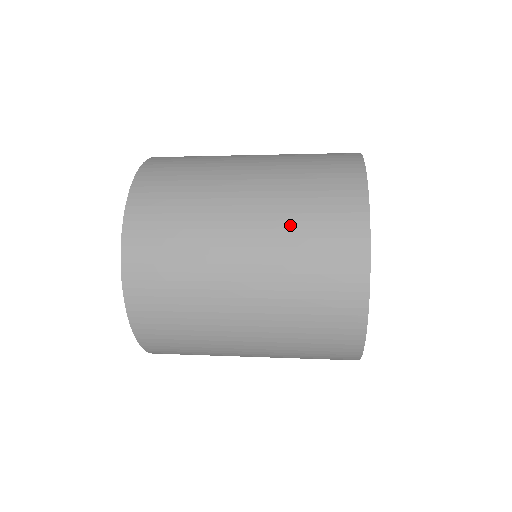
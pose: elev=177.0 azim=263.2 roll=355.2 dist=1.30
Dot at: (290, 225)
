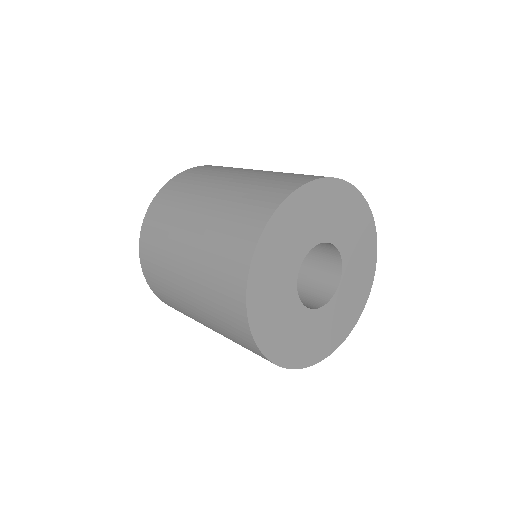
Dot at: (205, 283)
